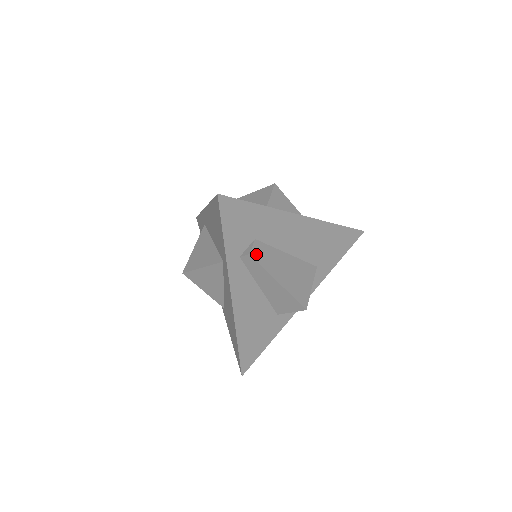
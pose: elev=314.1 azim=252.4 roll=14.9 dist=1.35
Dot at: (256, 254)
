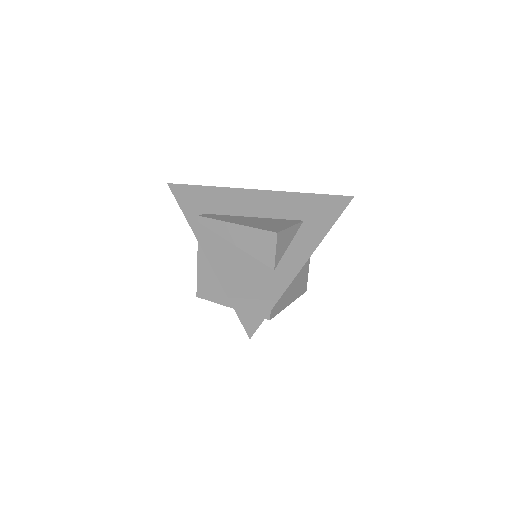
Dot at: (273, 313)
